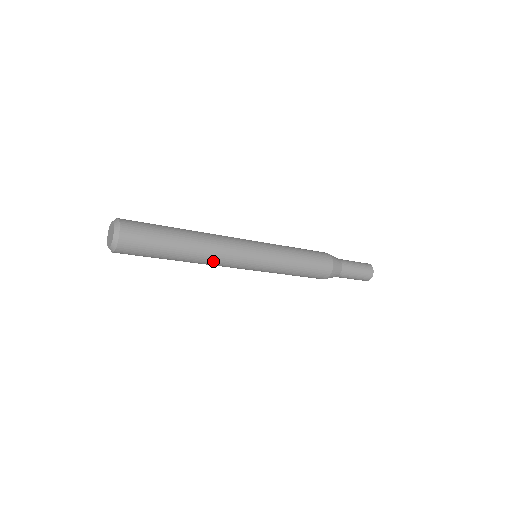
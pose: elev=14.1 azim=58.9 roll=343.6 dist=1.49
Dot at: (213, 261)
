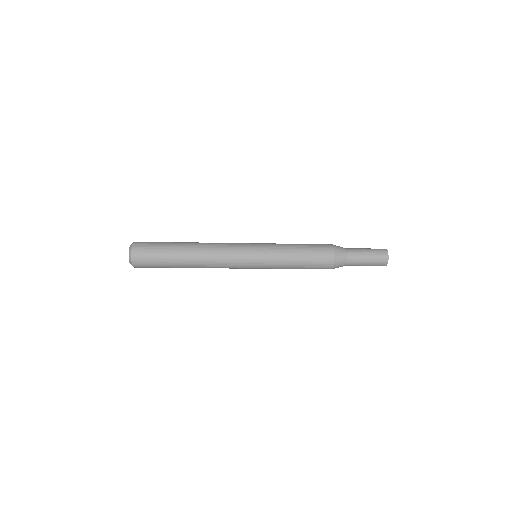
Dot at: (212, 264)
